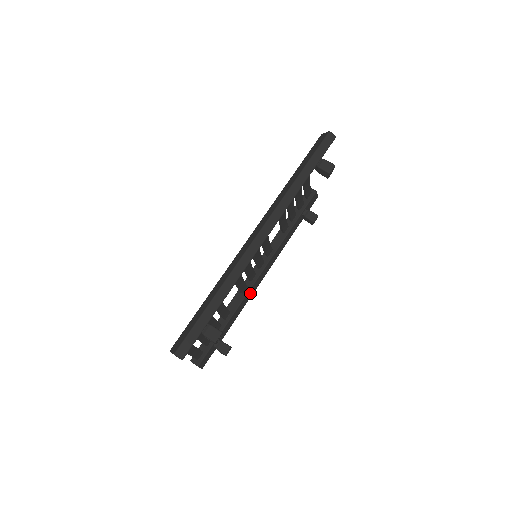
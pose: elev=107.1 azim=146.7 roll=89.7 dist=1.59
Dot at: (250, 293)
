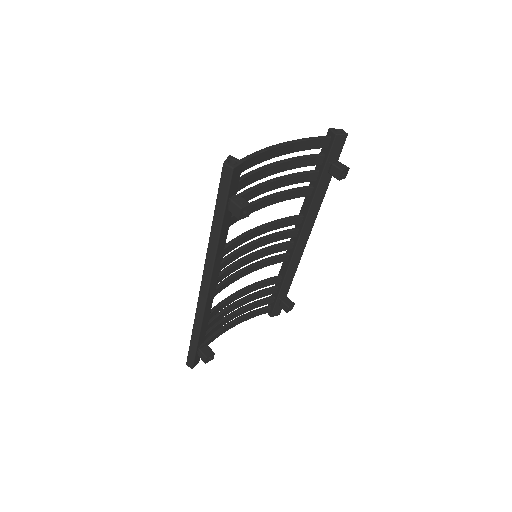
Dot at: (296, 258)
